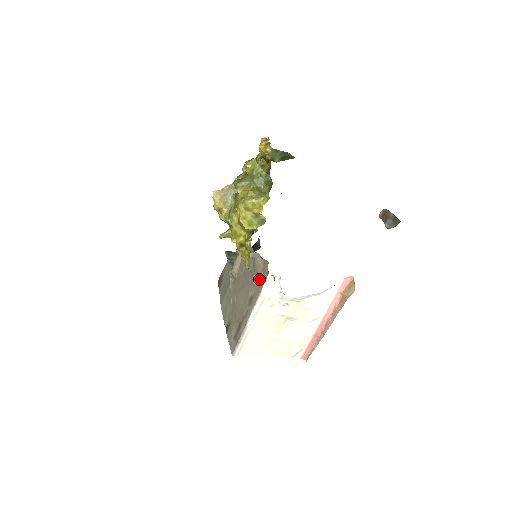
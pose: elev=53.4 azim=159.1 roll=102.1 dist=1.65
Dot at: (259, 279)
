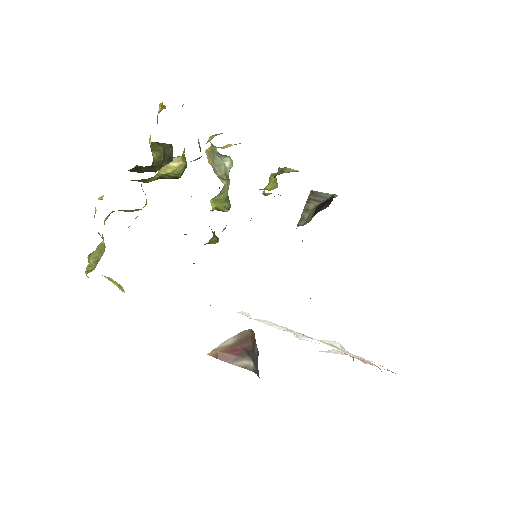
Dot at: occluded
